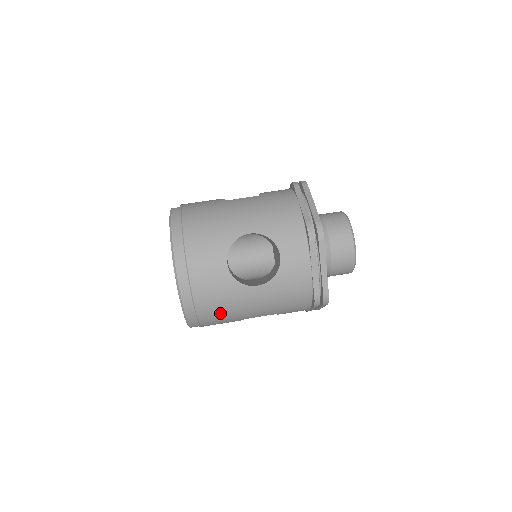
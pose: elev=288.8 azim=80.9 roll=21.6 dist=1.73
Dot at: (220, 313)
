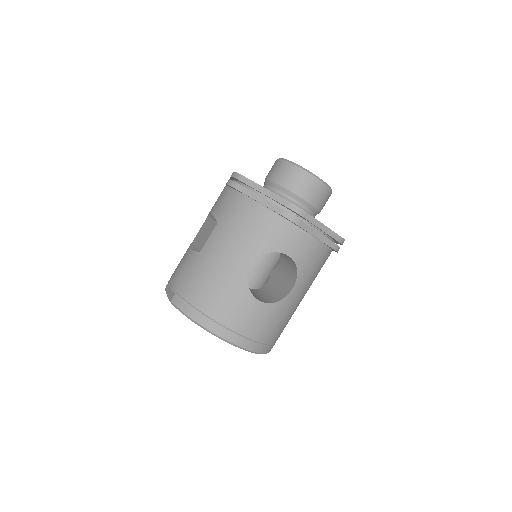
Dot at: (284, 326)
